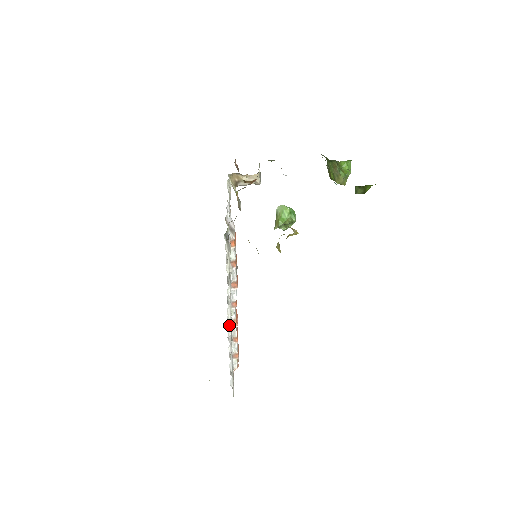
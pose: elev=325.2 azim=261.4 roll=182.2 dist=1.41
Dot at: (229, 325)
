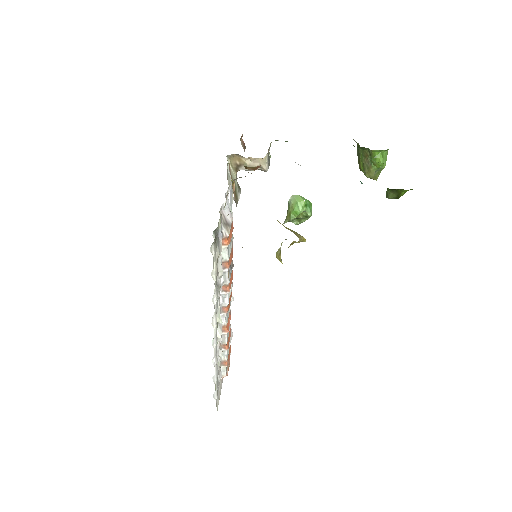
Dot at: (214, 336)
